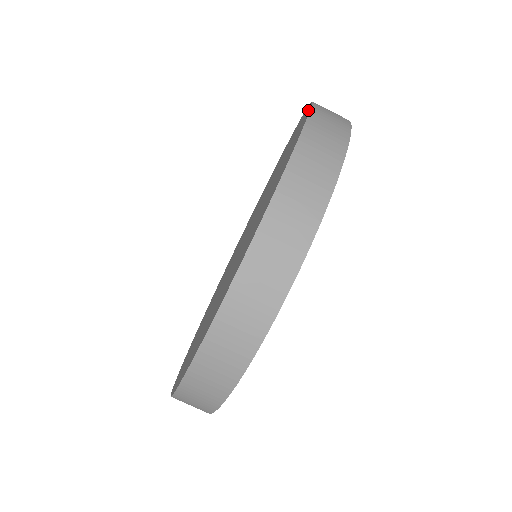
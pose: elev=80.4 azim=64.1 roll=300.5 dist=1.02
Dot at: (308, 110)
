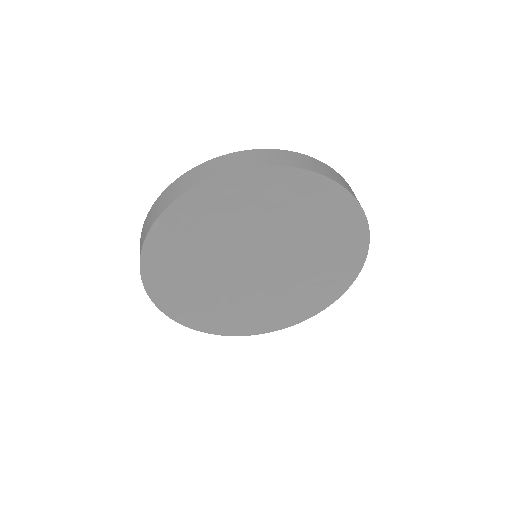
Dot at: occluded
